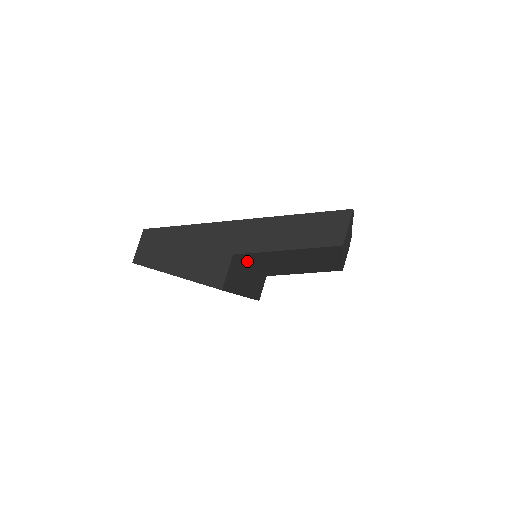
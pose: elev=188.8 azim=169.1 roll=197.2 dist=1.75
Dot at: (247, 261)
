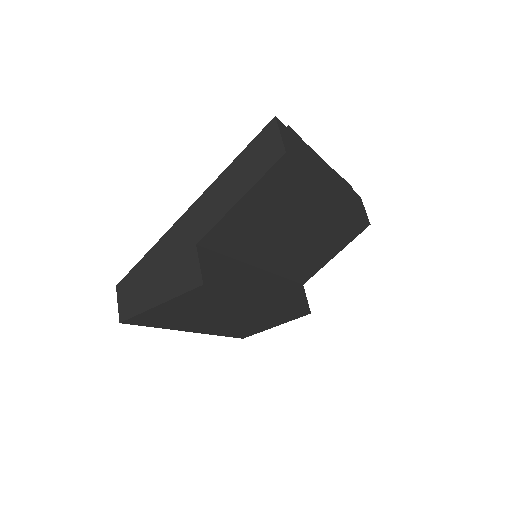
Dot at: (233, 255)
